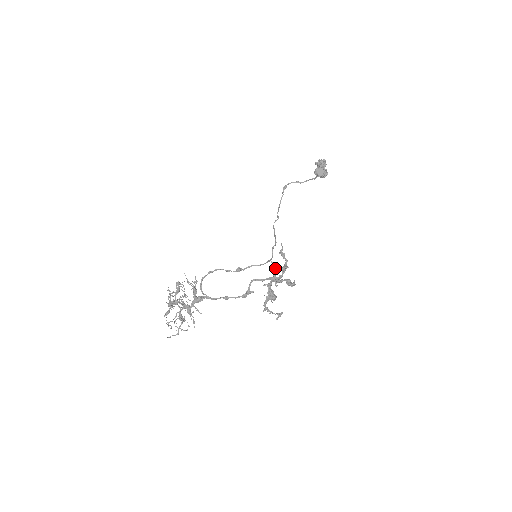
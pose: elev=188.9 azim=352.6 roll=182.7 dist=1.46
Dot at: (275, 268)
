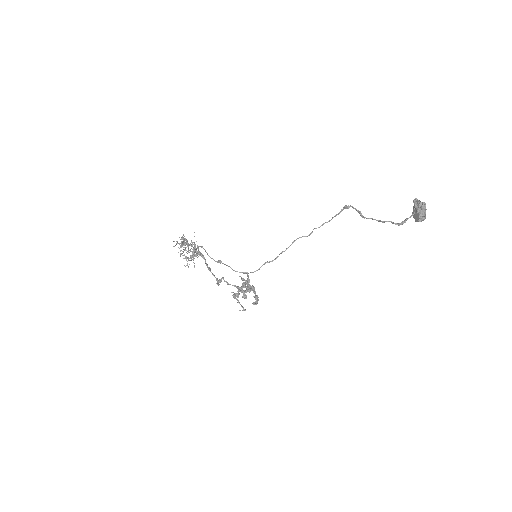
Dot at: occluded
